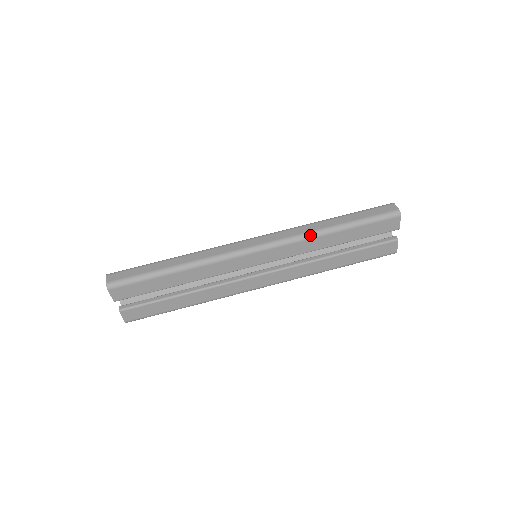
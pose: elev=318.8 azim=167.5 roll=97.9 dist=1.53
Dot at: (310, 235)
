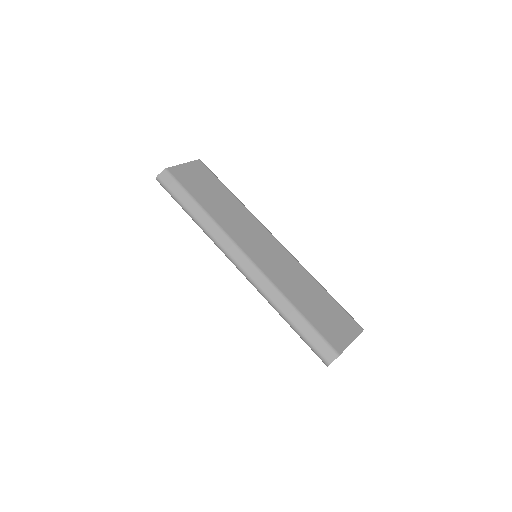
Dot at: (269, 300)
